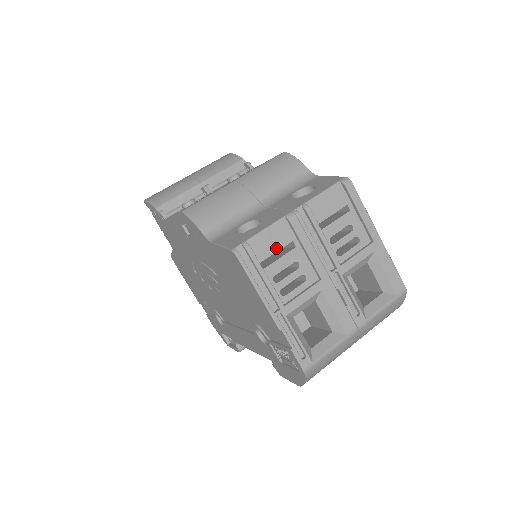
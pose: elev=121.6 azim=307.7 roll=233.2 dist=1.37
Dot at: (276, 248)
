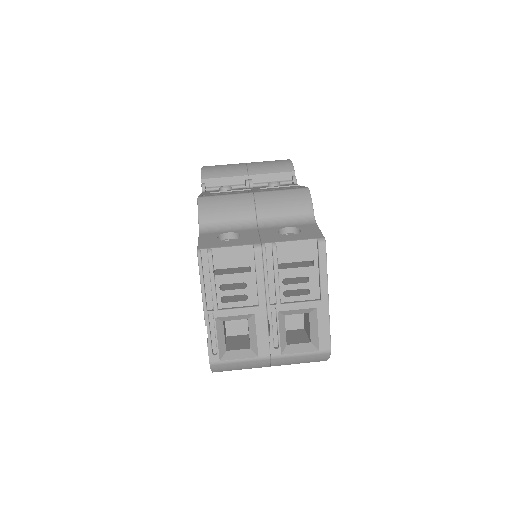
Dot at: (234, 265)
